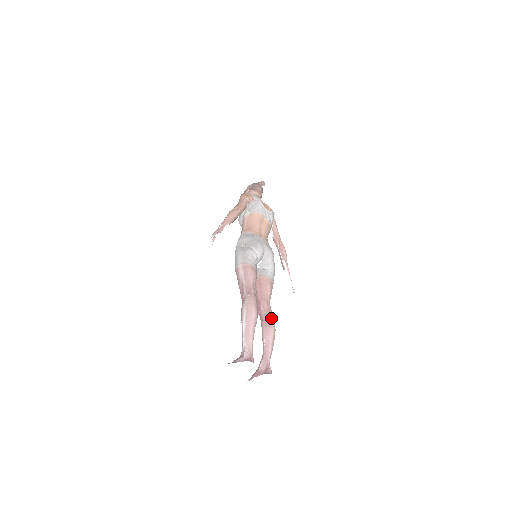
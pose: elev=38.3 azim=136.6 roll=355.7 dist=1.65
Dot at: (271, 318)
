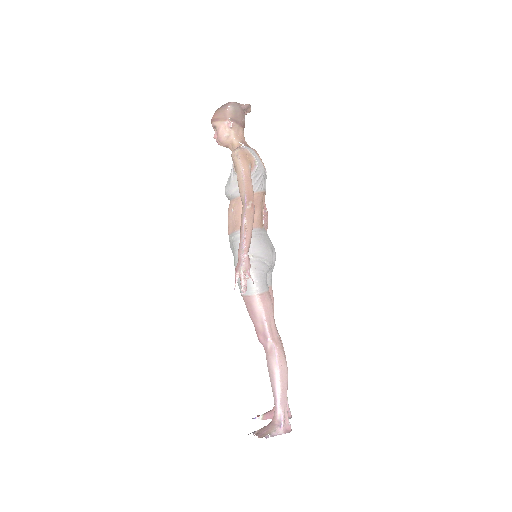
Dot at: (283, 348)
